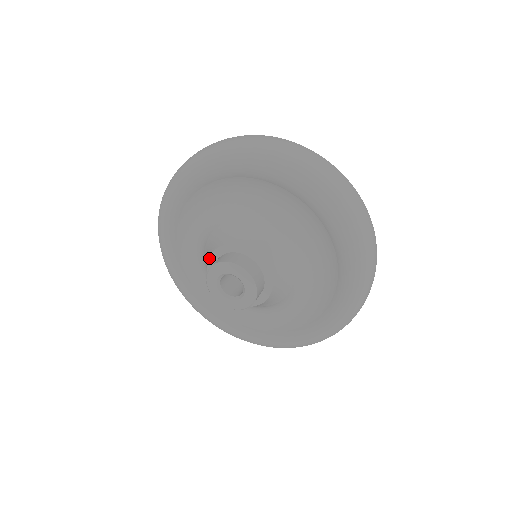
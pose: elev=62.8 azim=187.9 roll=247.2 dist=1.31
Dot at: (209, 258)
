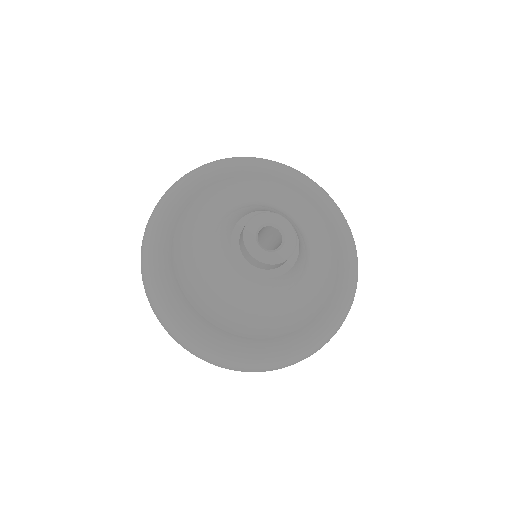
Dot at: (233, 254)
